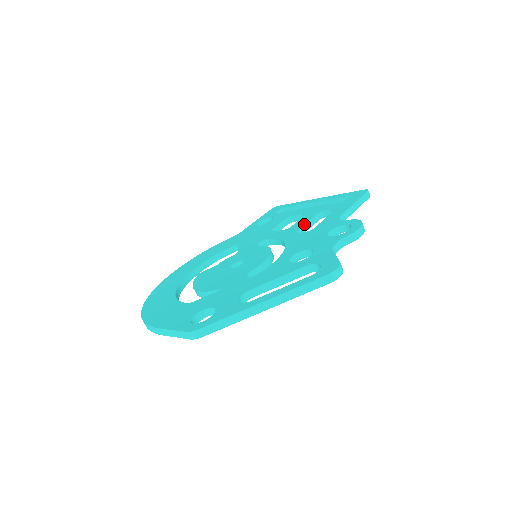
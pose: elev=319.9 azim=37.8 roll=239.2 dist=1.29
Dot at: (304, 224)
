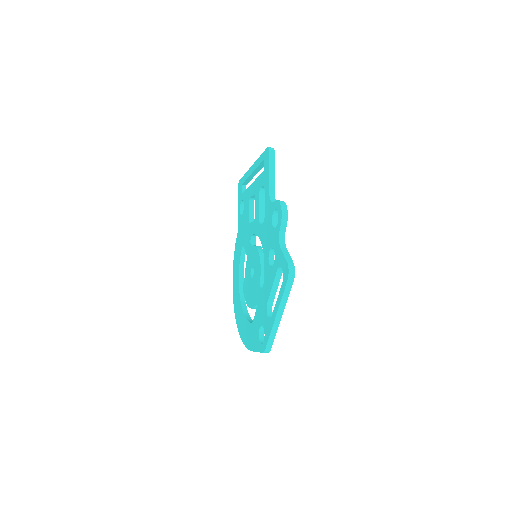
Dot at: (259, 211)
